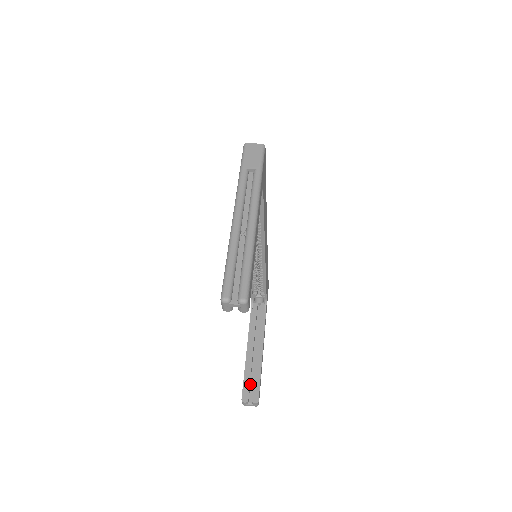
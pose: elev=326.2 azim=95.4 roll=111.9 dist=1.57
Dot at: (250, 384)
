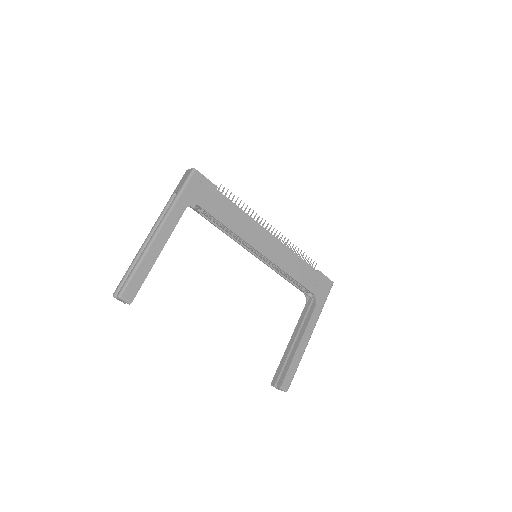
Dot at: occluded
